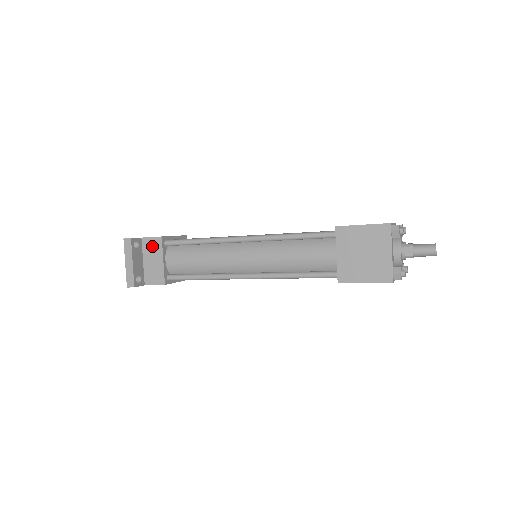
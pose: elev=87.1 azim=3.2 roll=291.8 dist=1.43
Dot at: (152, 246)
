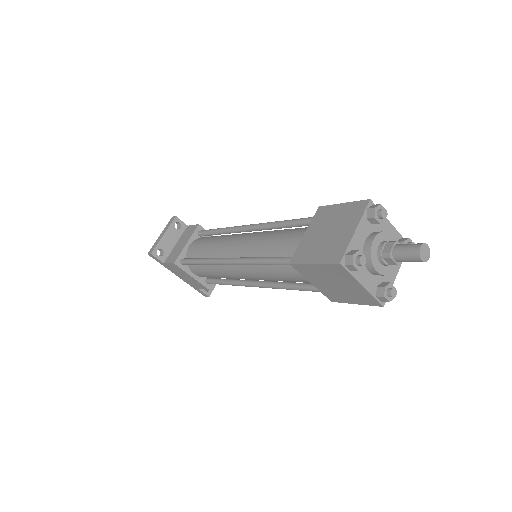
Dot at: (189, 232)
